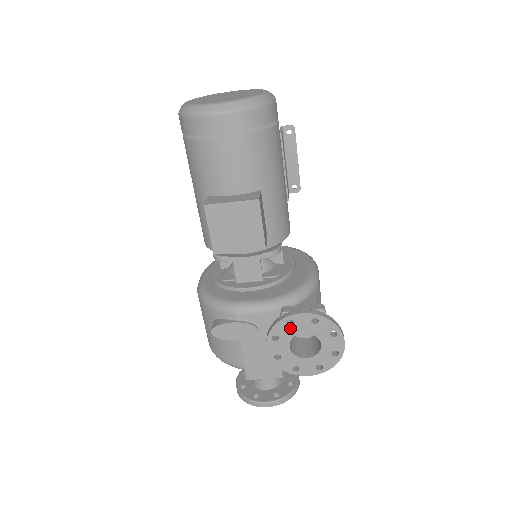
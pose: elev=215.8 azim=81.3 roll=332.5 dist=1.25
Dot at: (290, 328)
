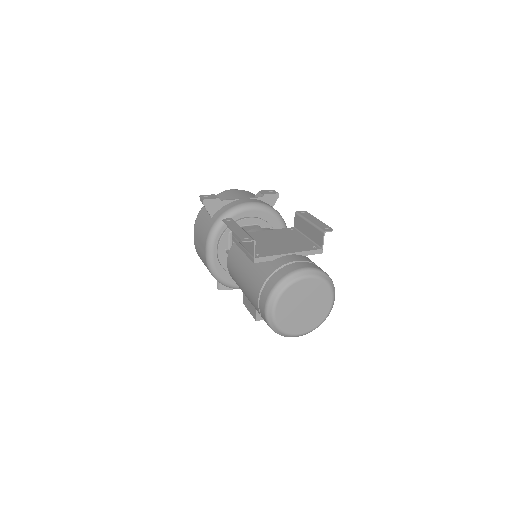
Dot at: occluded
